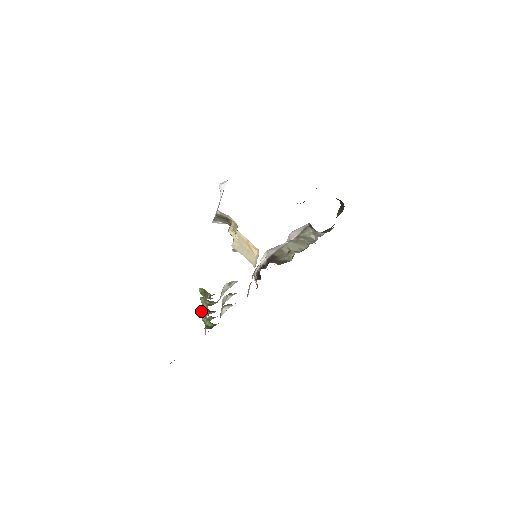
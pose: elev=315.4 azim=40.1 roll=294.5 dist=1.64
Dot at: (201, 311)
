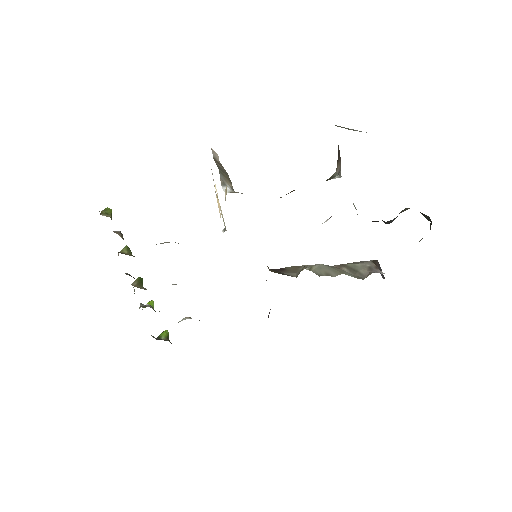
Dot at: occluded
